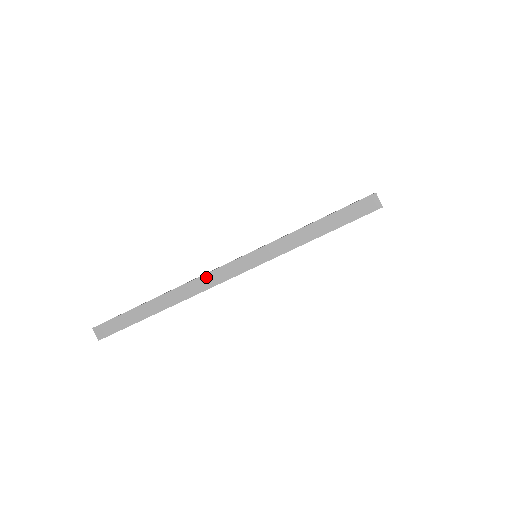
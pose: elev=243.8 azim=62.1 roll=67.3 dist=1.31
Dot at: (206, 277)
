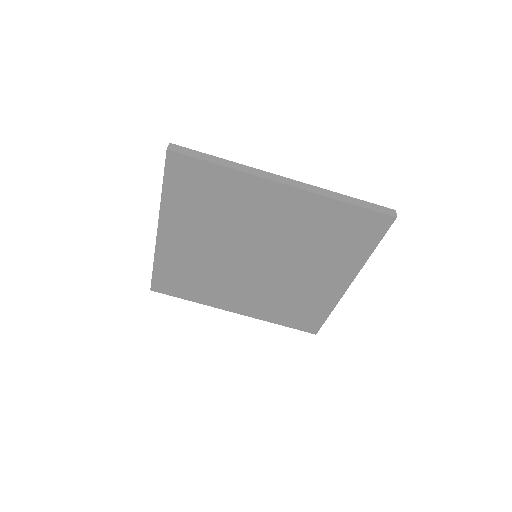
Dot at: (270, 174)
